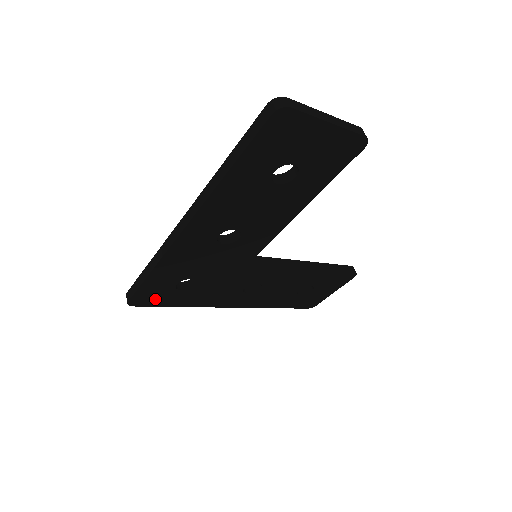
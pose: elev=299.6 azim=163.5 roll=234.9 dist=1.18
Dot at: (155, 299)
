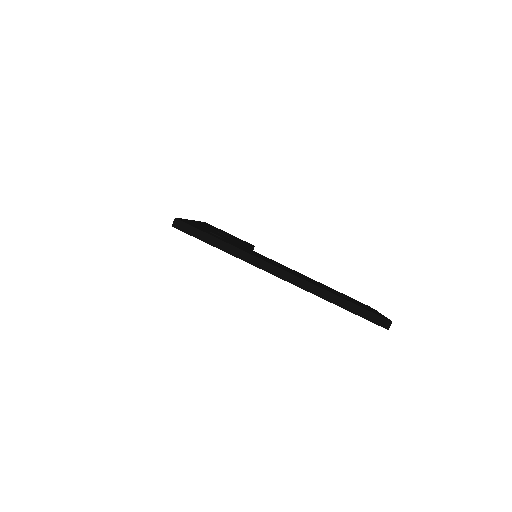
Dot at: occluded
